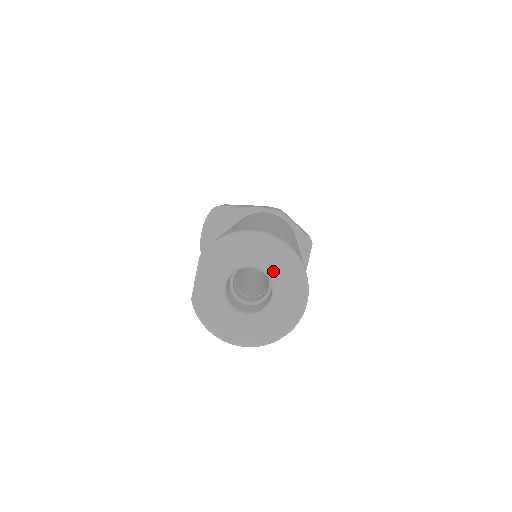
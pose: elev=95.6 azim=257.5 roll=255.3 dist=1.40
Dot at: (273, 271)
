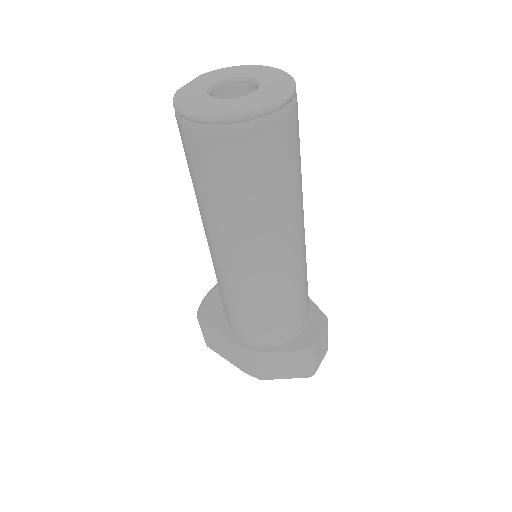
Dot at: (264, 79)
